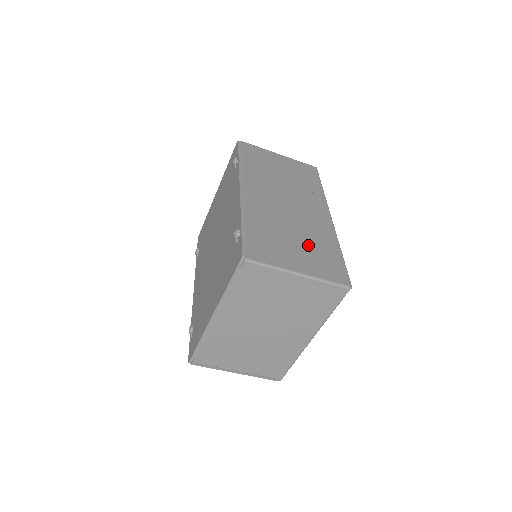
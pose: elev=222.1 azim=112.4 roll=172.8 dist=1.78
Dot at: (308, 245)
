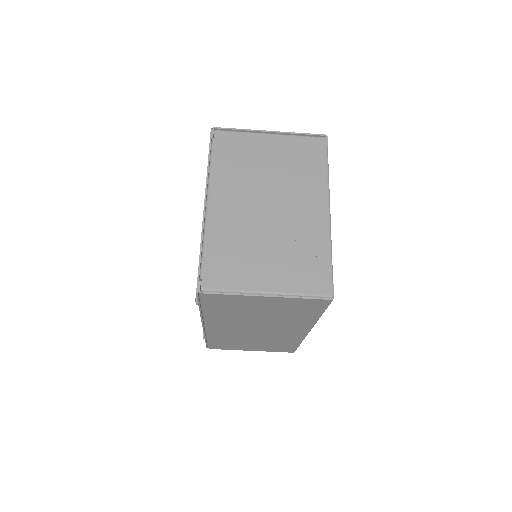
Dot at: occluded
